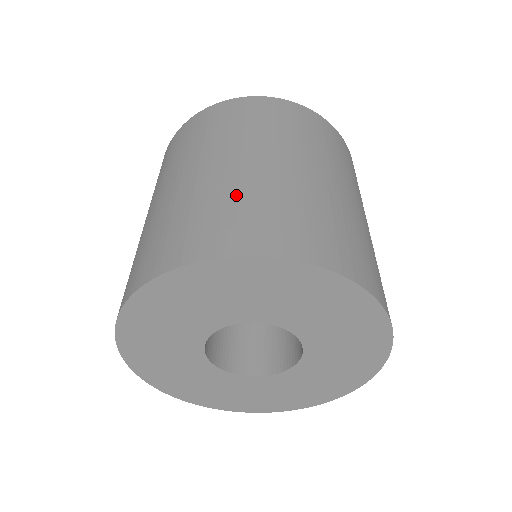
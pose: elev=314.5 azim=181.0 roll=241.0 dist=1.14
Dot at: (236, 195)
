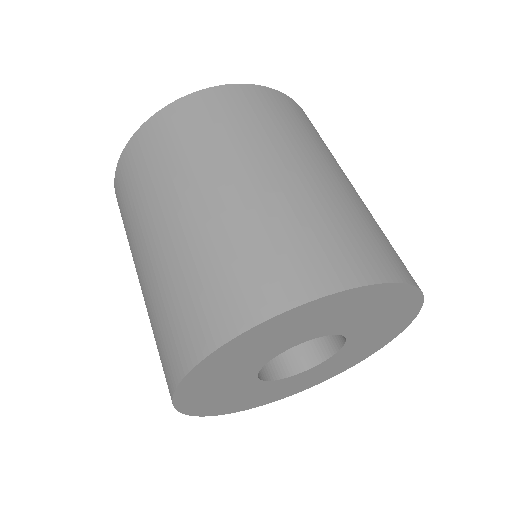
Dot at: (193, 266)
